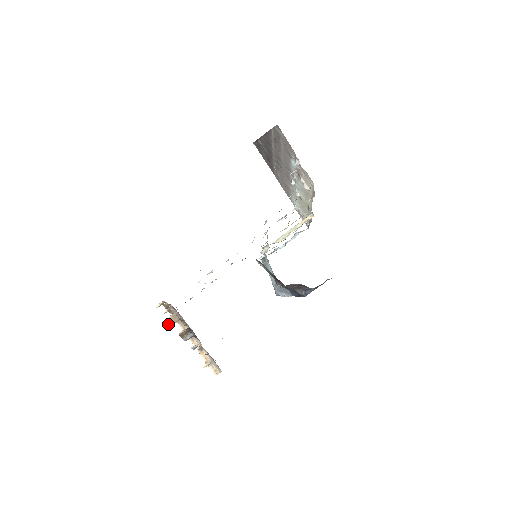
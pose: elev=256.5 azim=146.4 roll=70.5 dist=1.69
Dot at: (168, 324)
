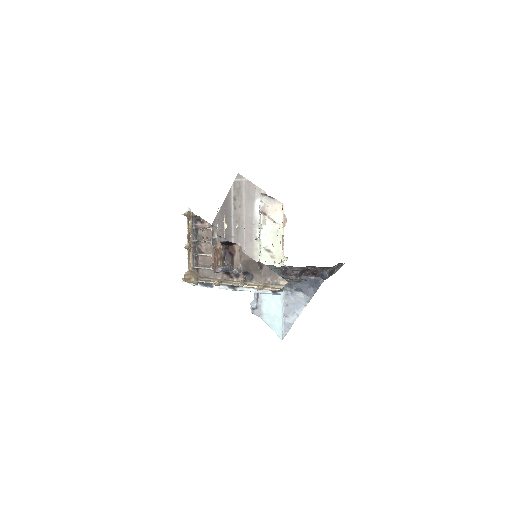
Dot at: (185, 280)
